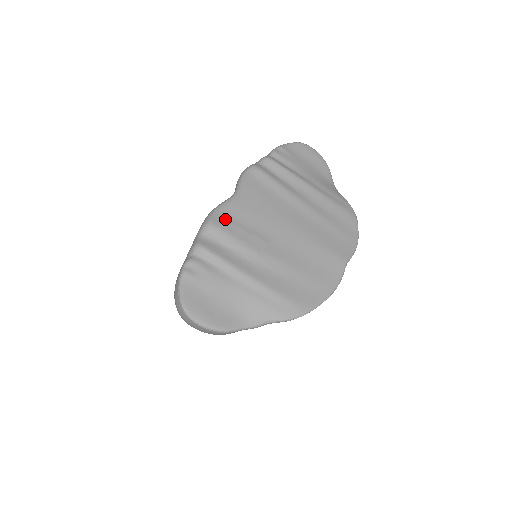
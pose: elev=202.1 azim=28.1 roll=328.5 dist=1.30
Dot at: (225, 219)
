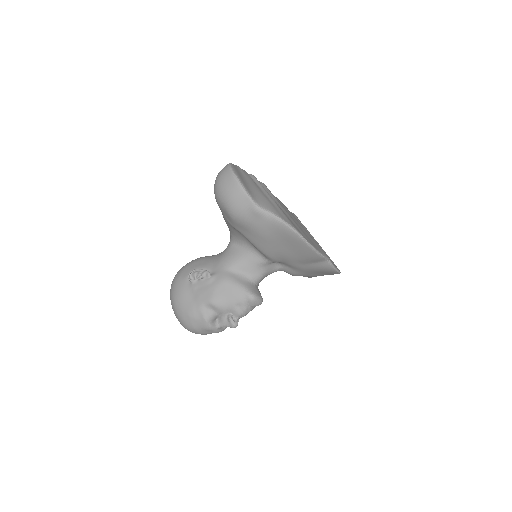
Dot at: occluded
